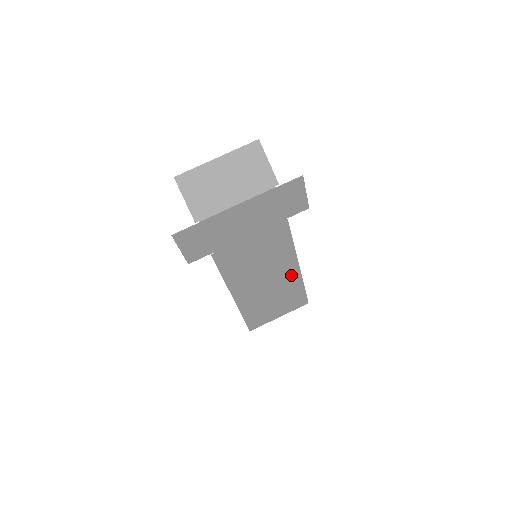
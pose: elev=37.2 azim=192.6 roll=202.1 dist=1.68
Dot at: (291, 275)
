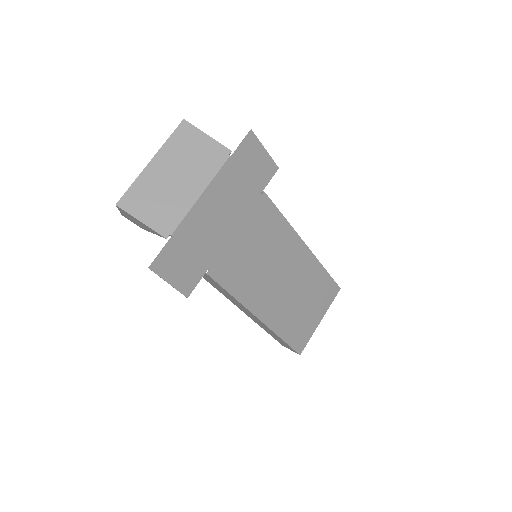
Dot at: (304, 261)
